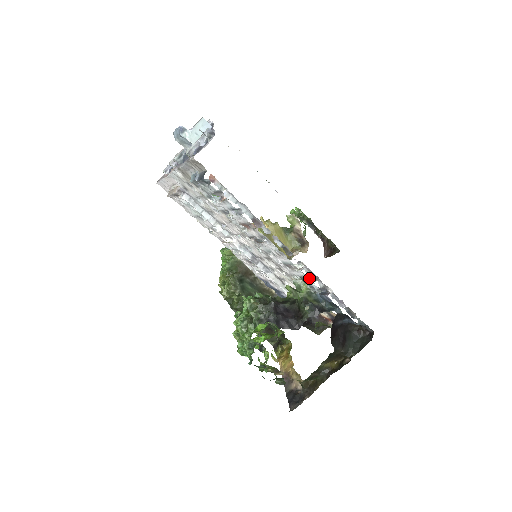
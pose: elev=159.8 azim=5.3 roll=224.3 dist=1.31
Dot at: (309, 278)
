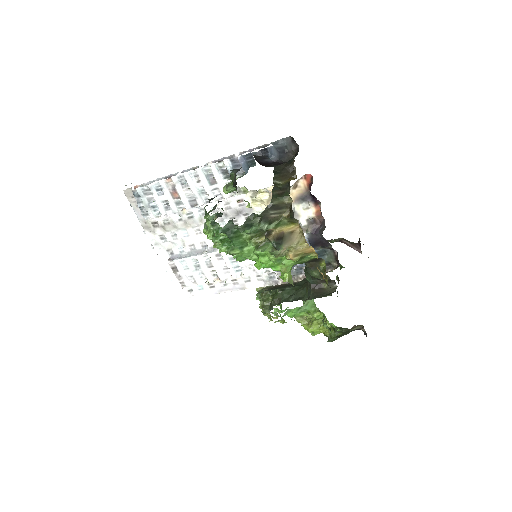
Dot at: (221, 165)
